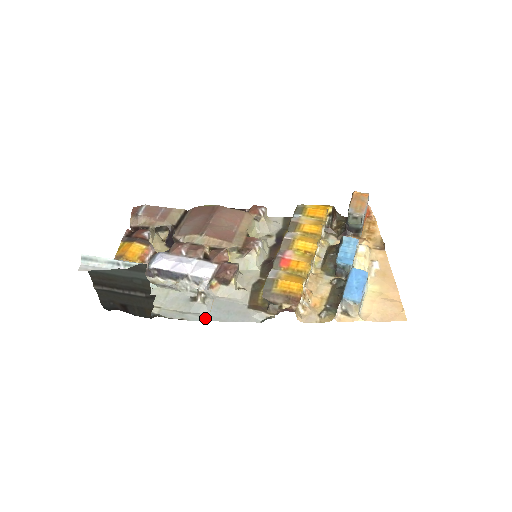
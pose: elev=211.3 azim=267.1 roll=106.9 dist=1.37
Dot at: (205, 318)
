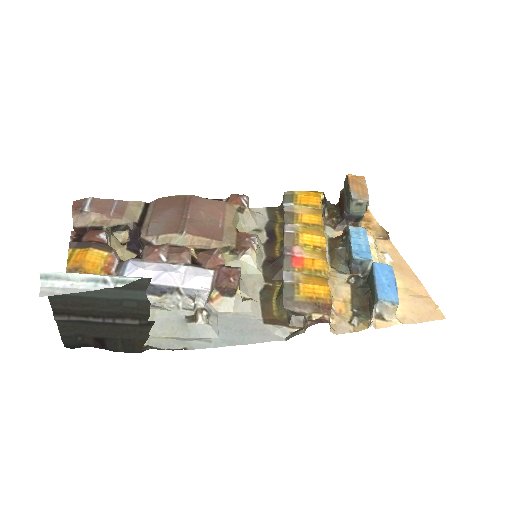
Dot at: (215, 343)
